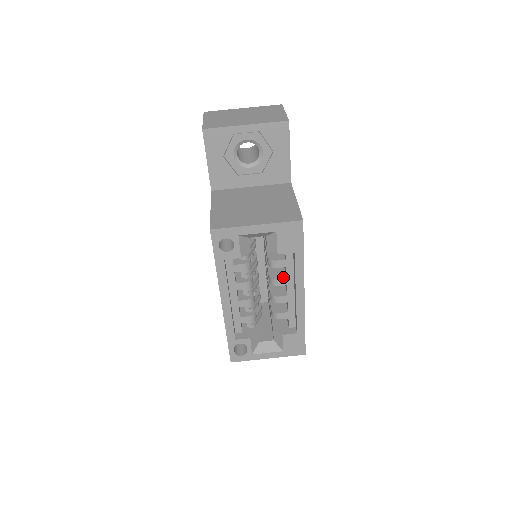
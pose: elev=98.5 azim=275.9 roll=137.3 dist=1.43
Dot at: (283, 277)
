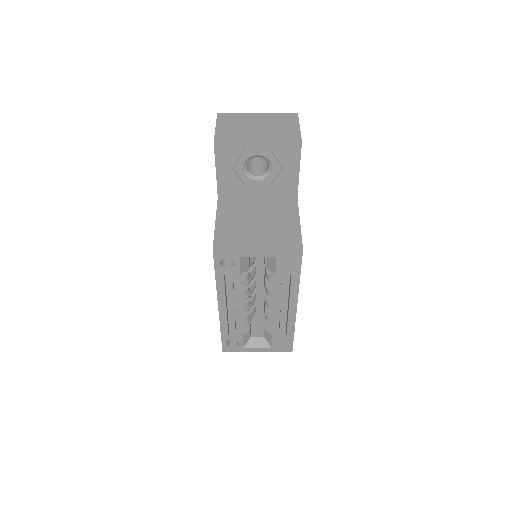
Dot at: (279, 289)
